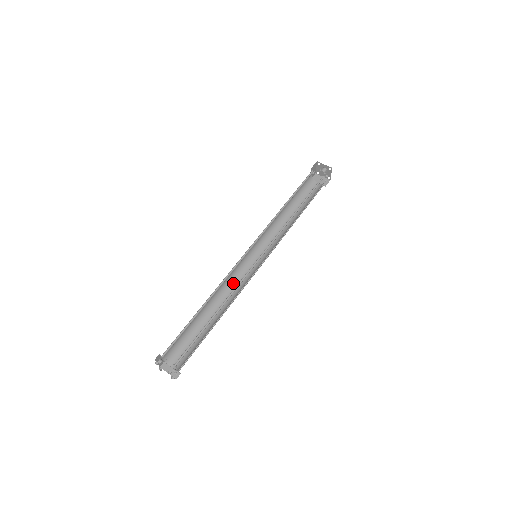
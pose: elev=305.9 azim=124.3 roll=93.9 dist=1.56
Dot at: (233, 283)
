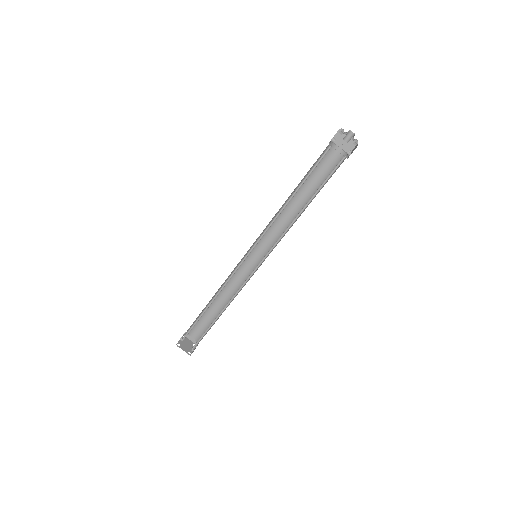
Dot at: (236, 274)
